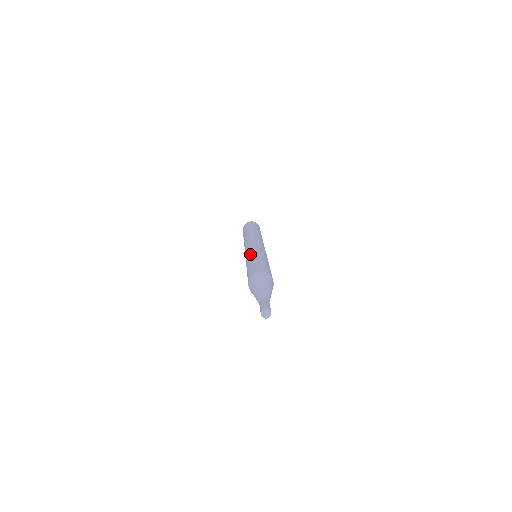
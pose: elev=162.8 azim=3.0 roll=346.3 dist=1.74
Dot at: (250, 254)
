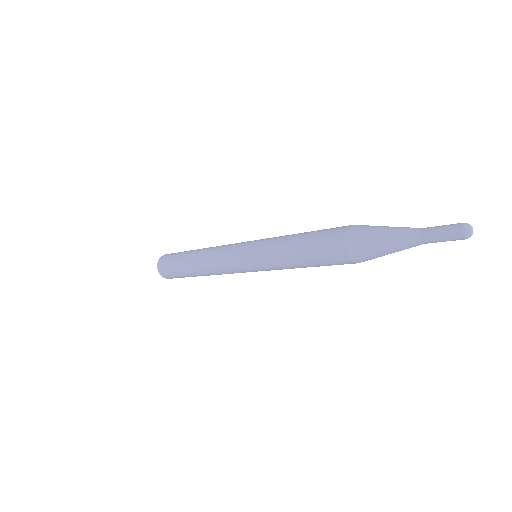
Dot at: (274, 237)
